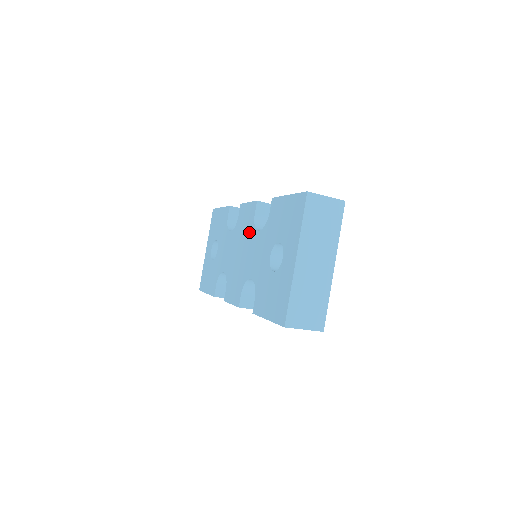
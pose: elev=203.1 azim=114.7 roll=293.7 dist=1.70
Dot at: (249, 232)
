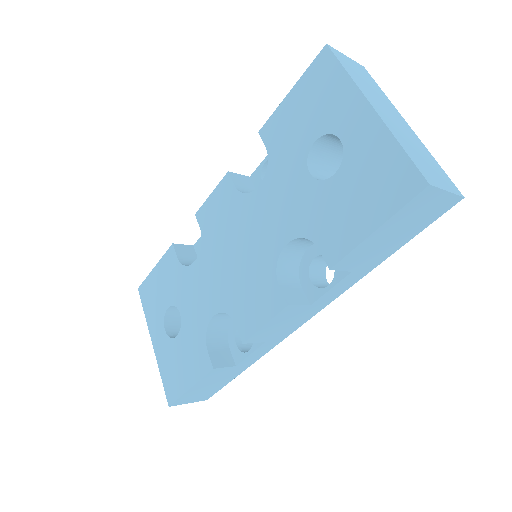
Dot at: (238, 212)
